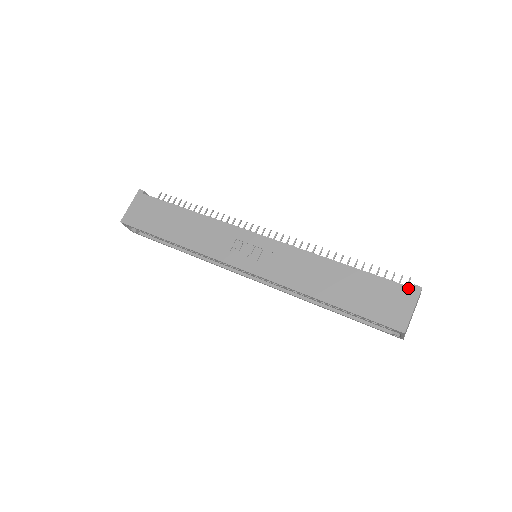
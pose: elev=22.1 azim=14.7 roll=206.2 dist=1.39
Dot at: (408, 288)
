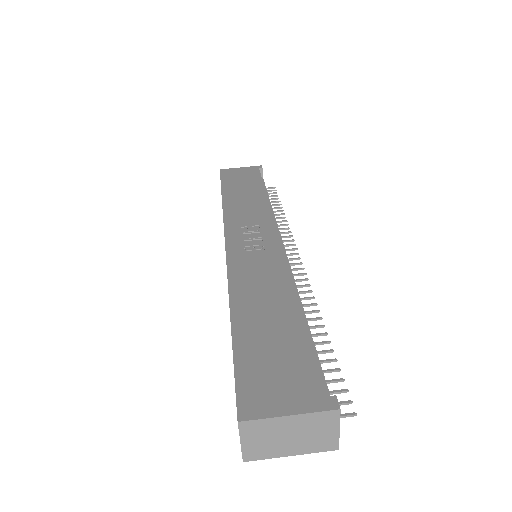
Dot at: (323, 391)
